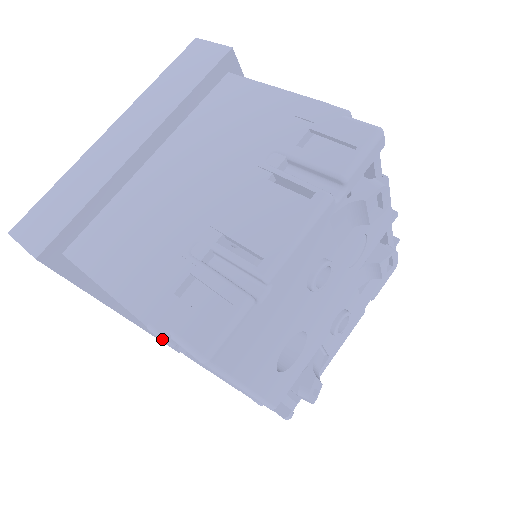
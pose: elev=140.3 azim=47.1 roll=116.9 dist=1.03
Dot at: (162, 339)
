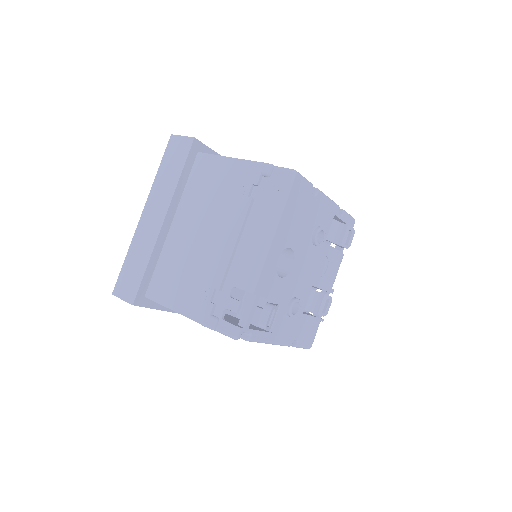
Dot at: (271, 164)
